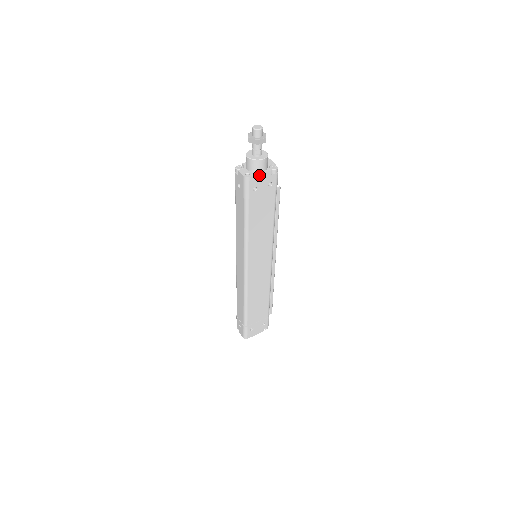
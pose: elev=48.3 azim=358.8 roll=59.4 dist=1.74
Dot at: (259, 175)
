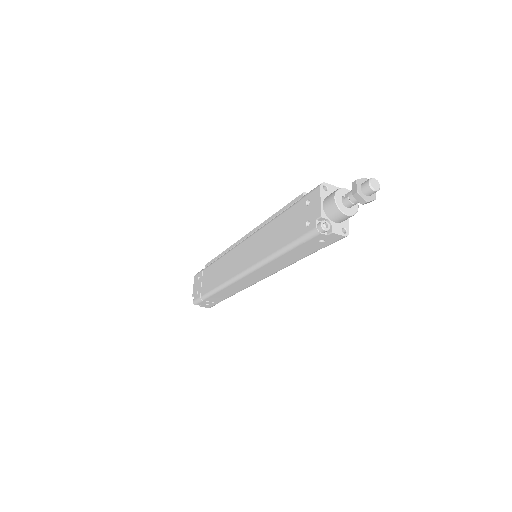
Dot at: (347, 220)
